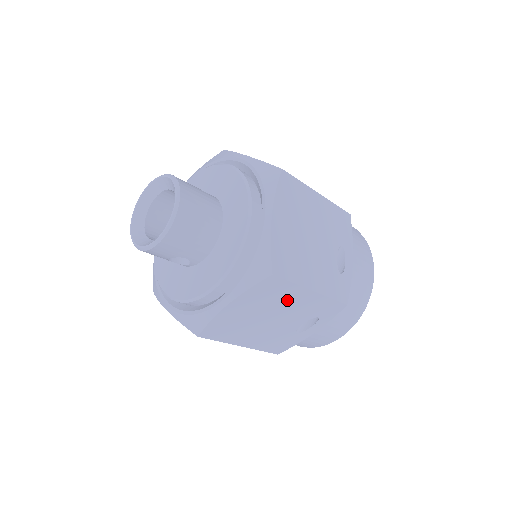
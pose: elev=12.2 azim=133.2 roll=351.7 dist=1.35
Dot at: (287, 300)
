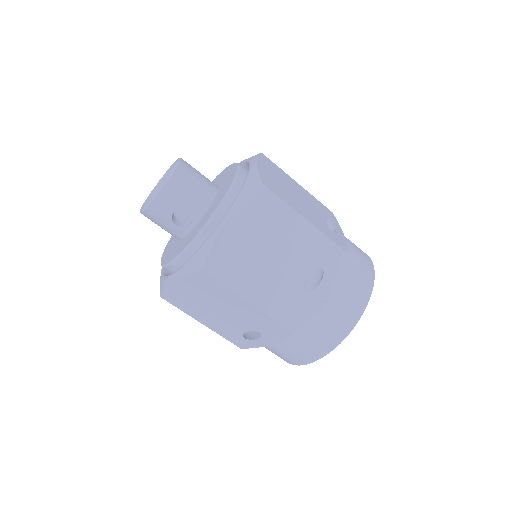
Dot at: (284, 228)
